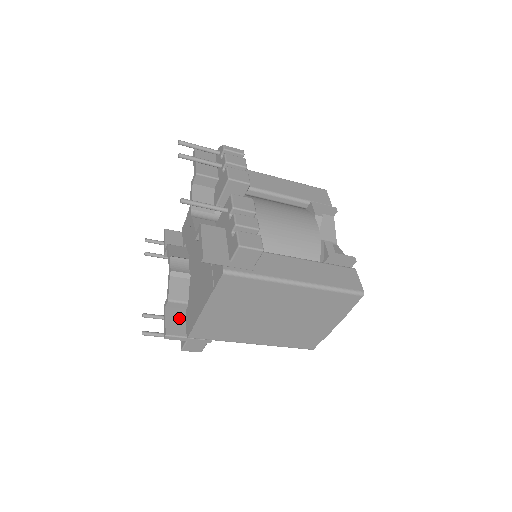
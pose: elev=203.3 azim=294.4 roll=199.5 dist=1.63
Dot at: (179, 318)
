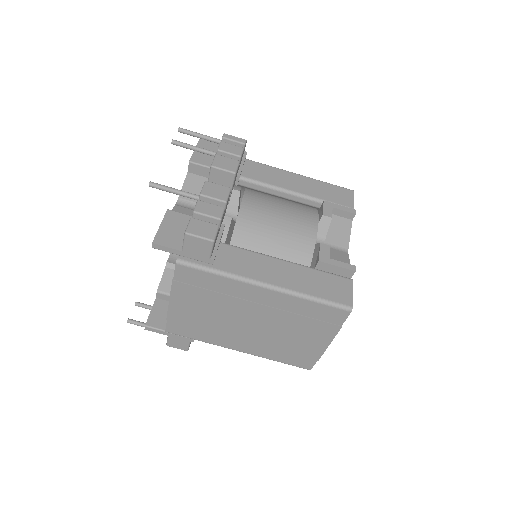
Dot at: (166, 311)
